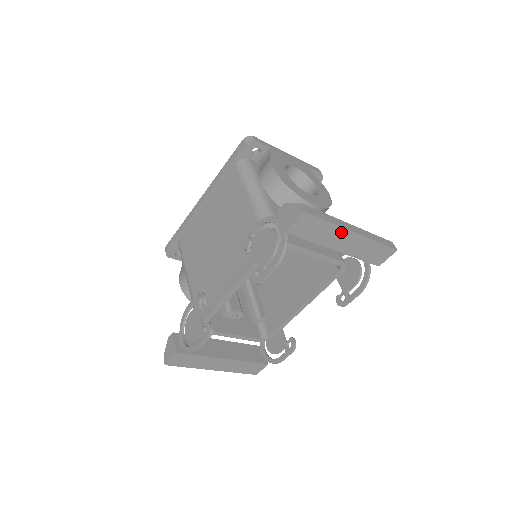
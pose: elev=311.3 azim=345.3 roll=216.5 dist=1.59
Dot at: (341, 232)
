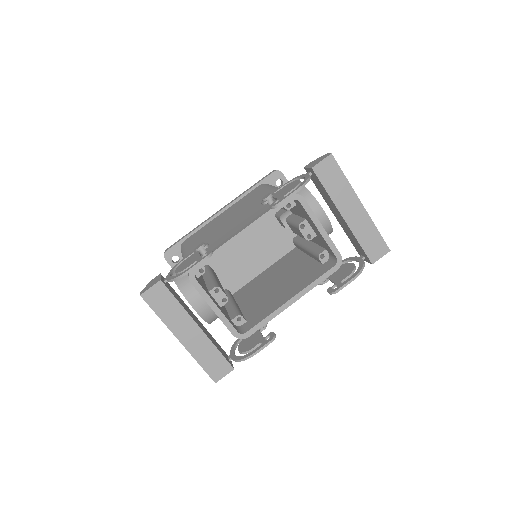
Dot at: (352, 196)
